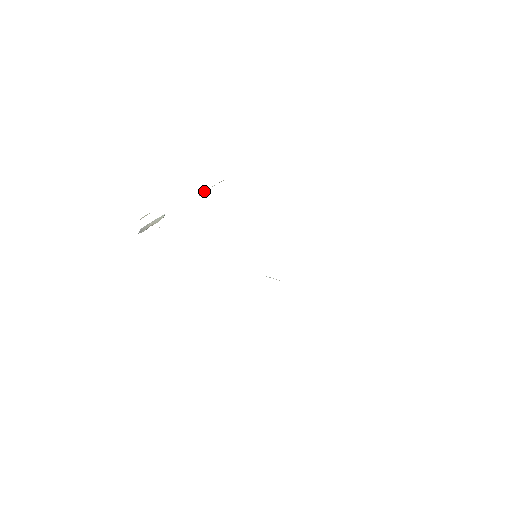
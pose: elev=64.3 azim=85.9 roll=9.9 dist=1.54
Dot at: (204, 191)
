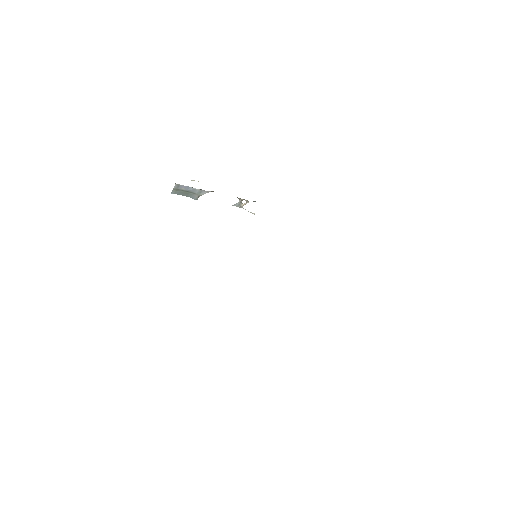
Dot at: (239, 205)
